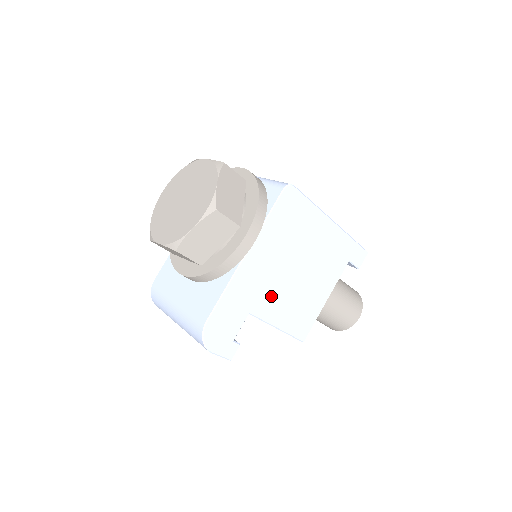
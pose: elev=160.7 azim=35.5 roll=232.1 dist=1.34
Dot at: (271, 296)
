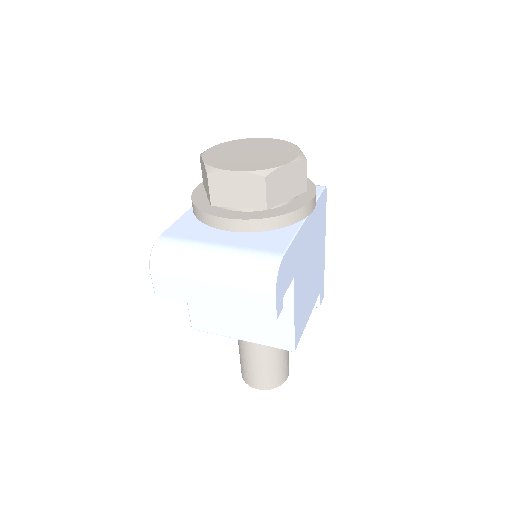
Dot at: (301, 276)
